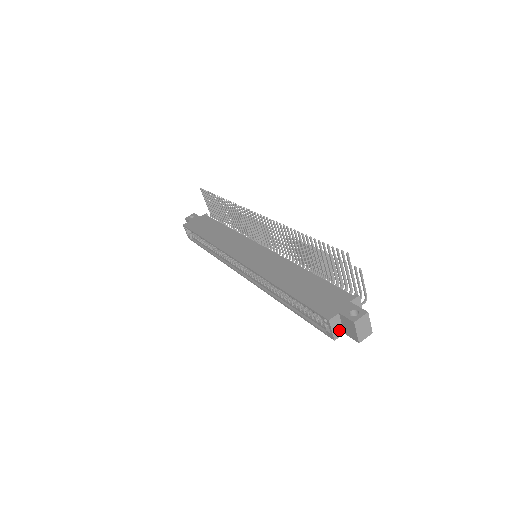
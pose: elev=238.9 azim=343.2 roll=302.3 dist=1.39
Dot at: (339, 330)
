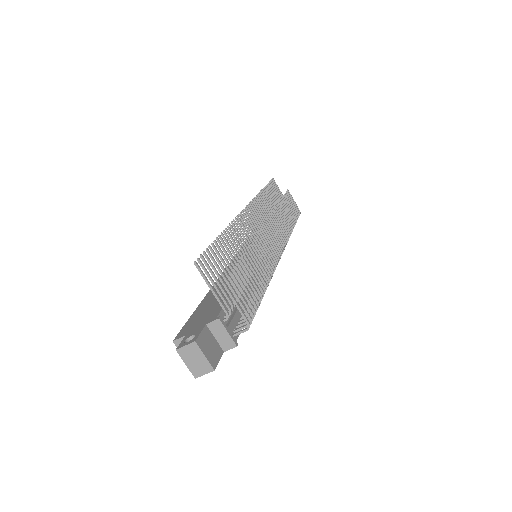
Dot at: occluded
